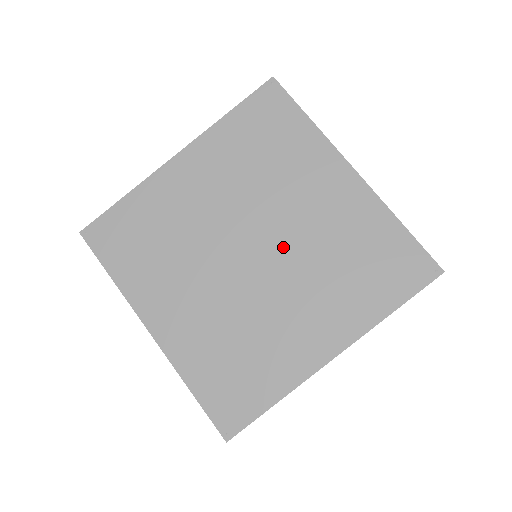
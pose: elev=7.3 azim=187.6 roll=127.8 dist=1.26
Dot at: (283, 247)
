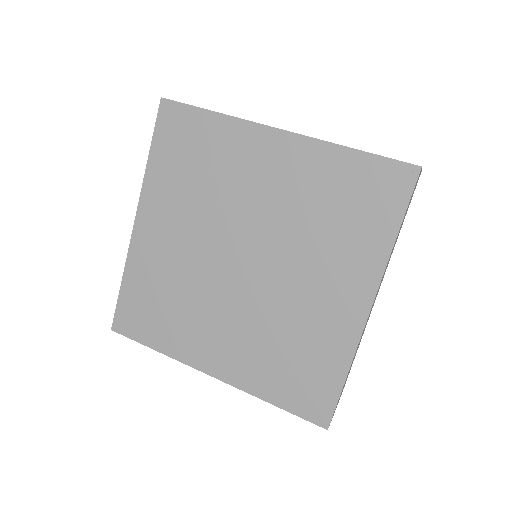
Dot at: (263, 286)
